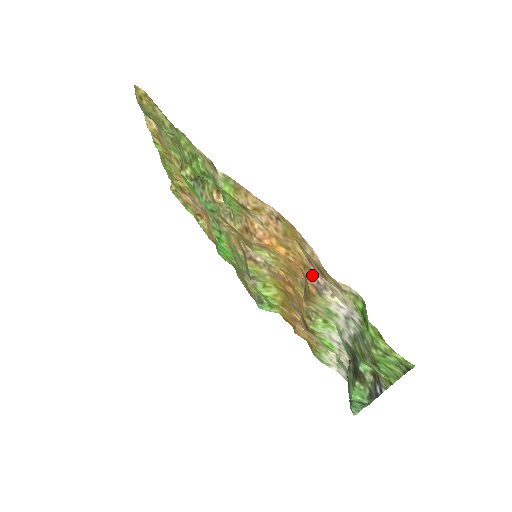
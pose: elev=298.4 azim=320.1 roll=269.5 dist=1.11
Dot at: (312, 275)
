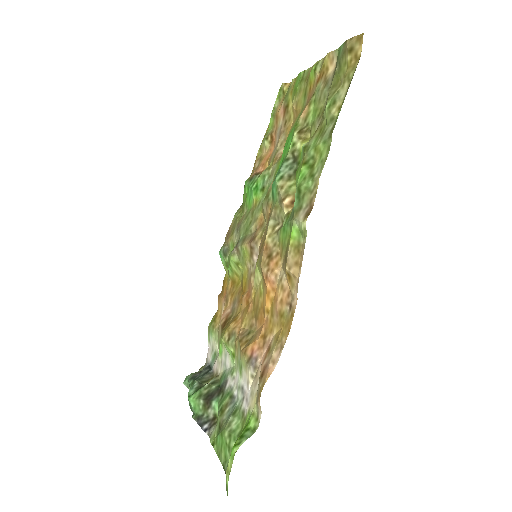
Dot at: (260, 350)
